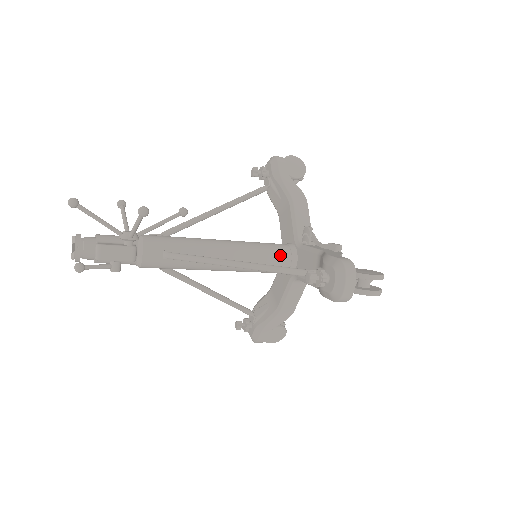
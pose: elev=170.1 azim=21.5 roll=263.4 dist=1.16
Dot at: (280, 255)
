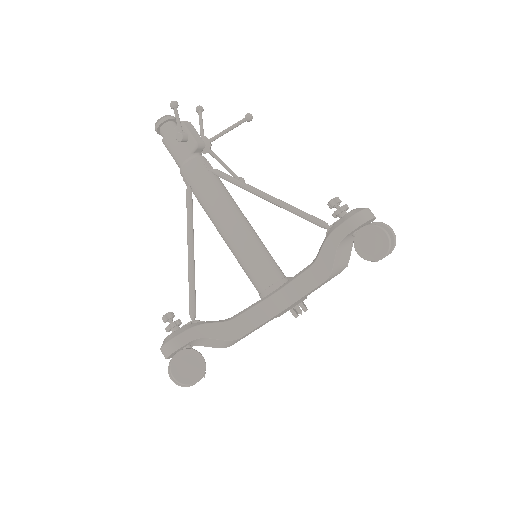
Dot at: (278, 266)
